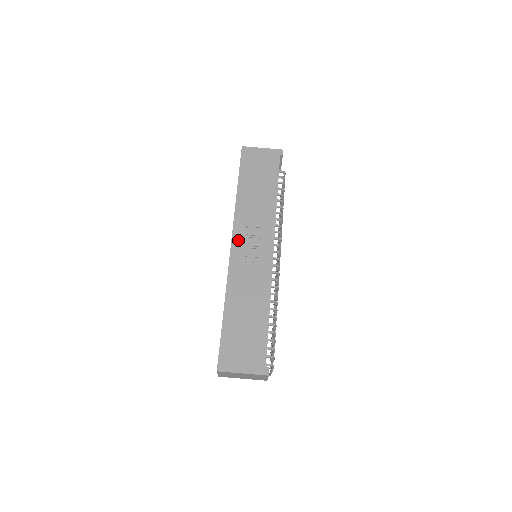
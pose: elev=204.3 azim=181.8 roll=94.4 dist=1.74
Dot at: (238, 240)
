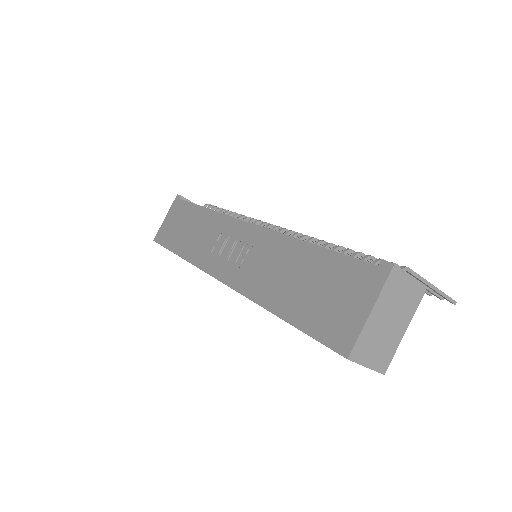
Dot at: (216, 268)
